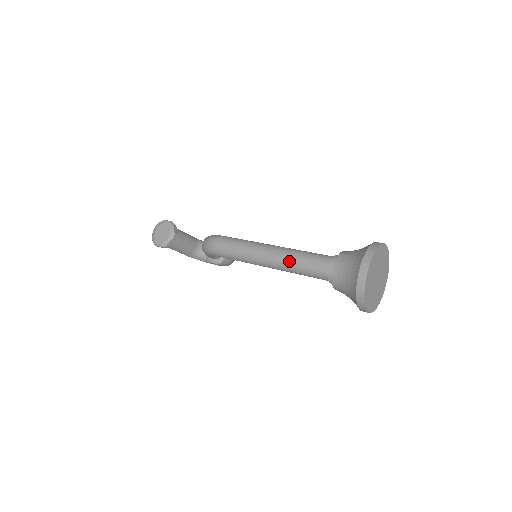
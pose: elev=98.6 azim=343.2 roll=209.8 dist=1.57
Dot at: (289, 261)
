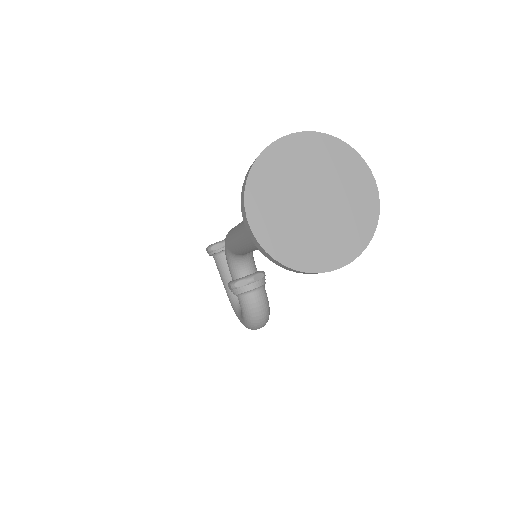
Dot at: occluded
